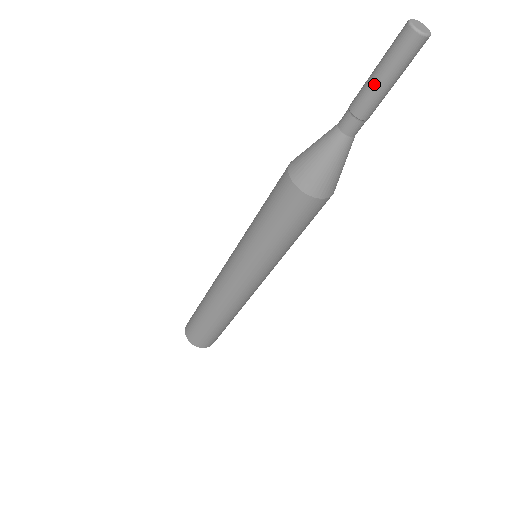
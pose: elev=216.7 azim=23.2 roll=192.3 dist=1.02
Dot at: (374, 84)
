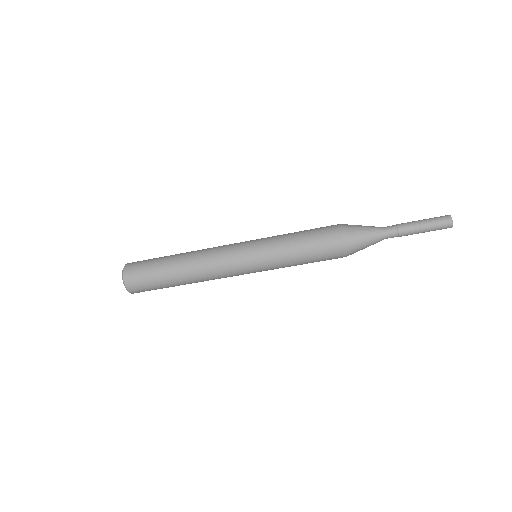
Dot at: (419, 225)
